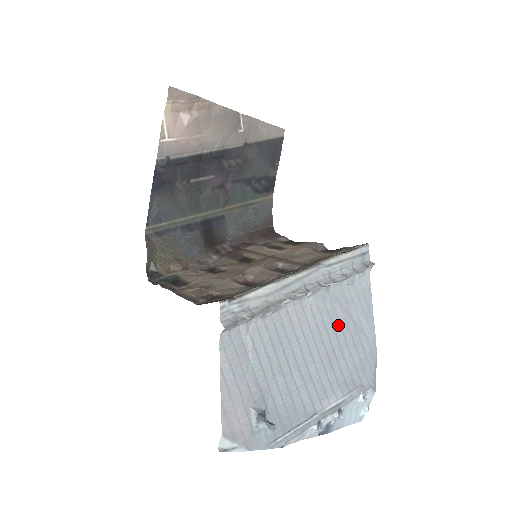
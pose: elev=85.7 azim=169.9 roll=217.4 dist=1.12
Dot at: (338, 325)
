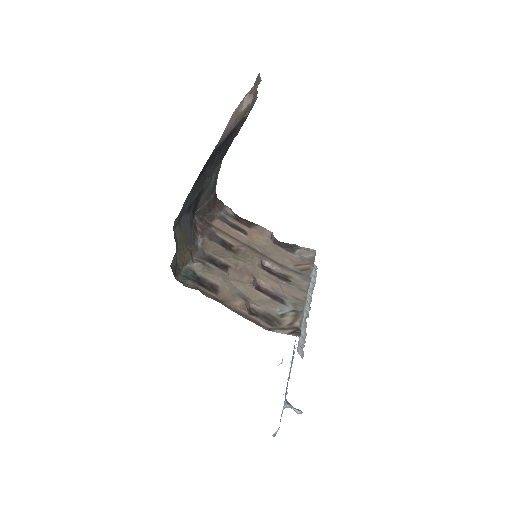
Dot at: occluded
